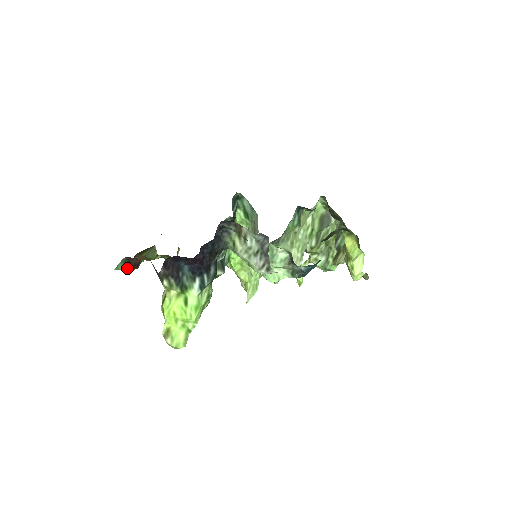
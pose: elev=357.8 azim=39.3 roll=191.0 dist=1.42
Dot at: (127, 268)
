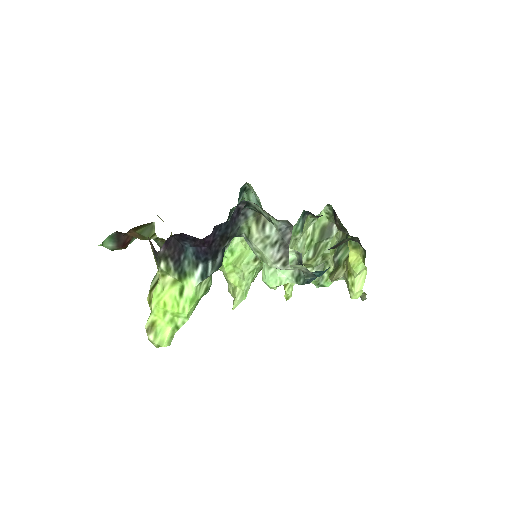
Dot at: (114, 246)
